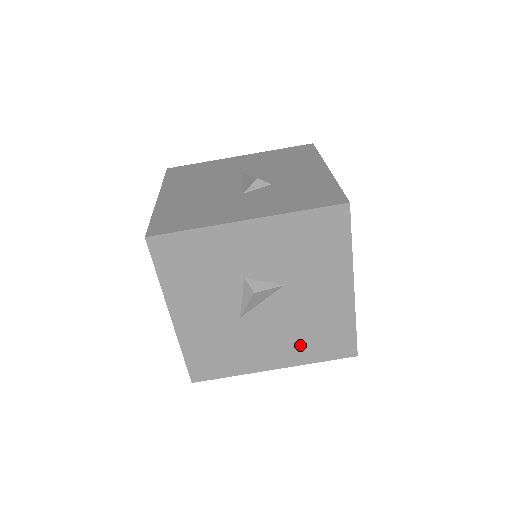
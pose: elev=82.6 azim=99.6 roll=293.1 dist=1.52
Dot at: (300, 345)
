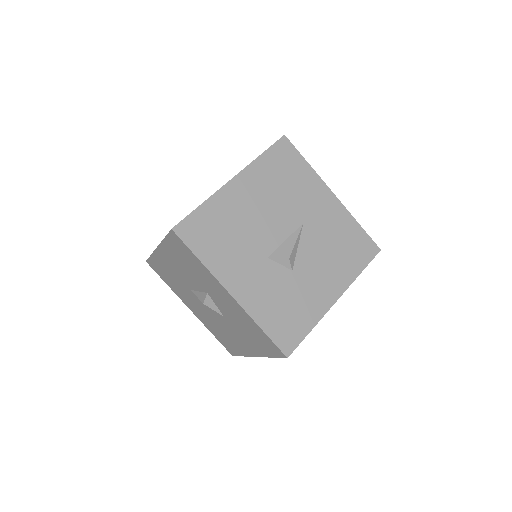
Dot at: (210, 324)
